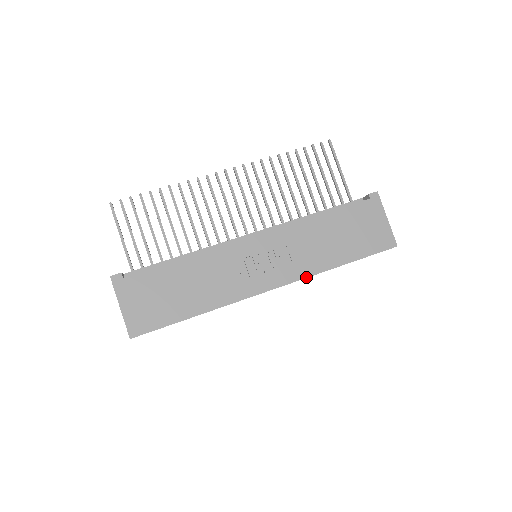
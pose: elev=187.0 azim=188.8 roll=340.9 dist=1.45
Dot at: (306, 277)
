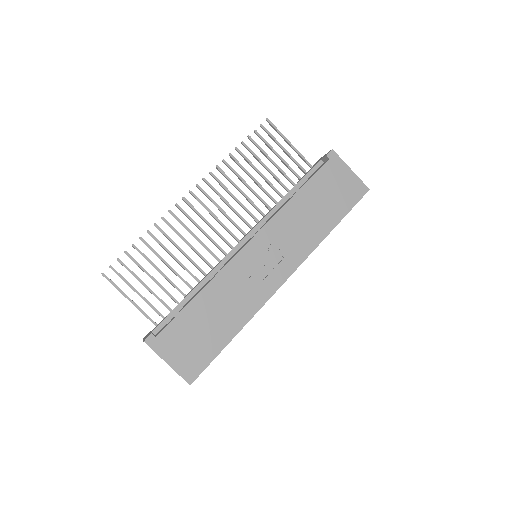
Dot at: (309, 254)
